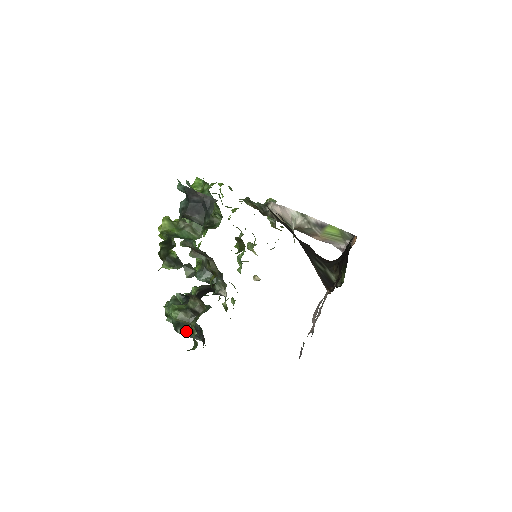
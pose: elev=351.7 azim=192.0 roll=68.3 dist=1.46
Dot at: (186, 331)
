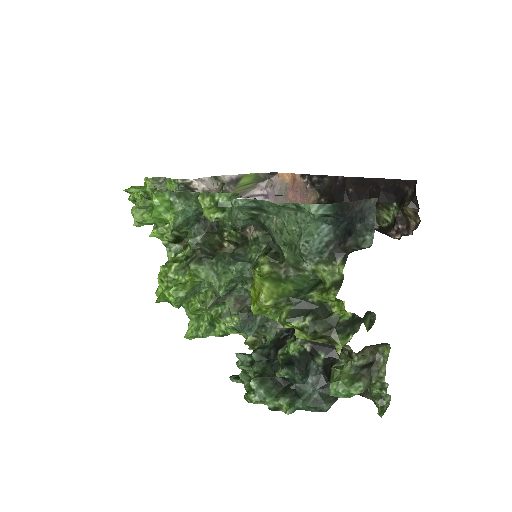
Dot at: (332, 400)
